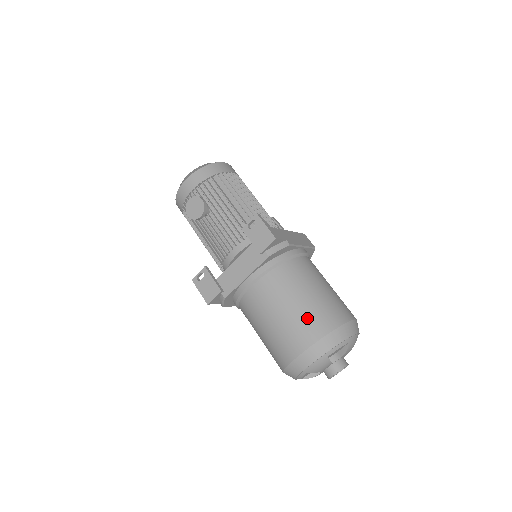
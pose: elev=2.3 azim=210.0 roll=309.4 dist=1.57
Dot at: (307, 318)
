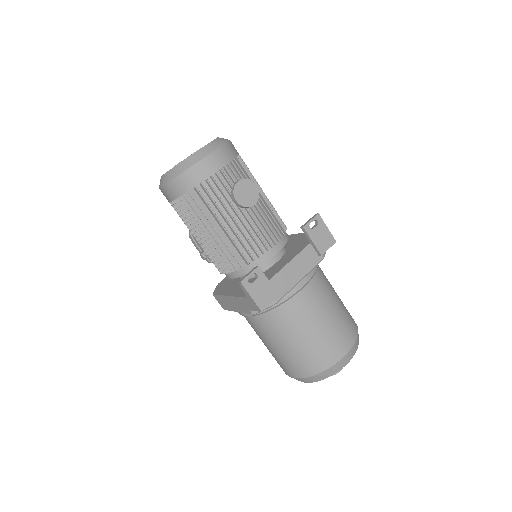
Dot at: (346, 319)
